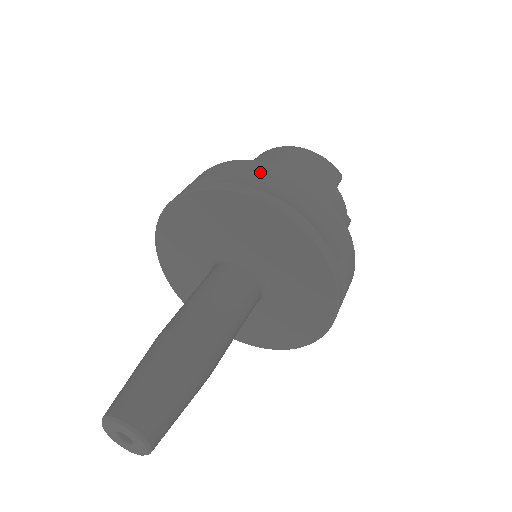
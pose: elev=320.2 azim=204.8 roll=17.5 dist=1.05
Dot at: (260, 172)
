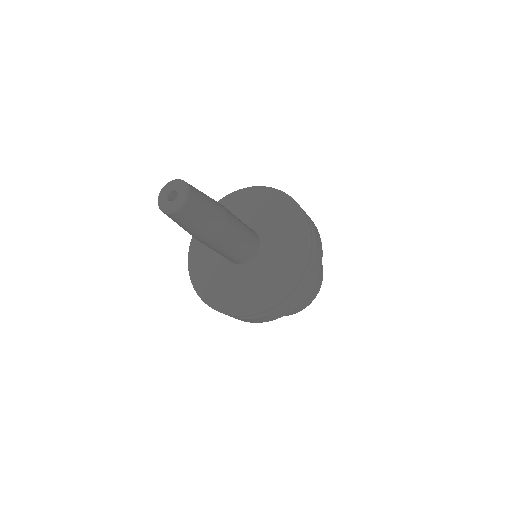
Dot at: occluded
